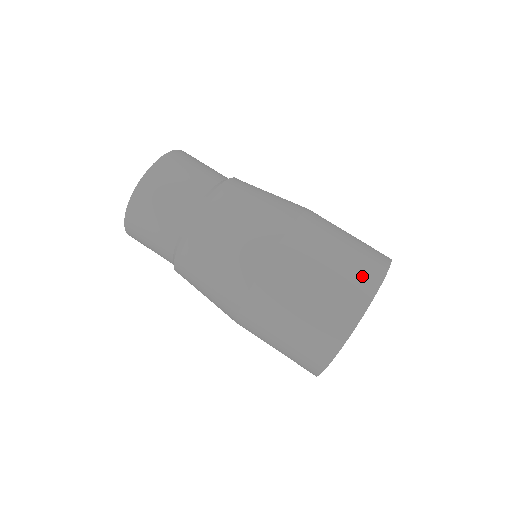
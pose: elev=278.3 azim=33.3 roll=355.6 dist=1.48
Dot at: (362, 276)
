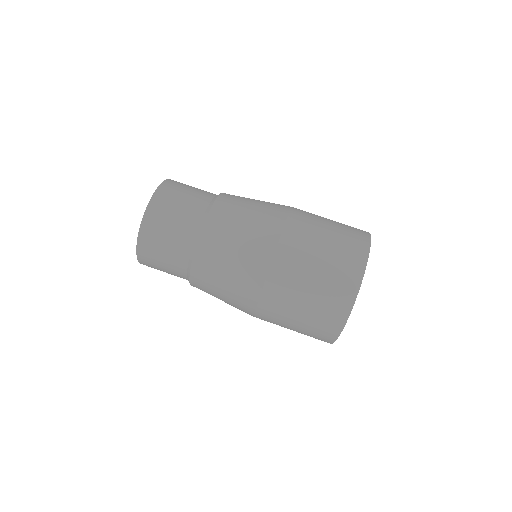
Dot at: (349, 262)
